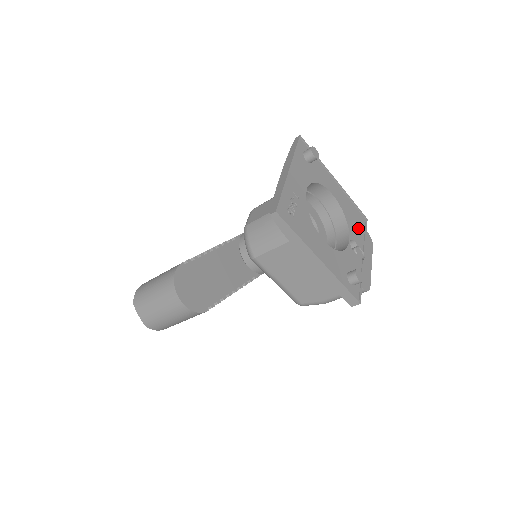
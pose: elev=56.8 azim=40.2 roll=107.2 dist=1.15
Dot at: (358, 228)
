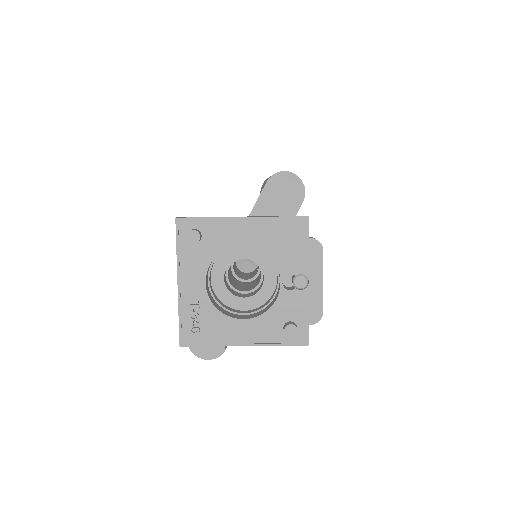
Dot at: (293, 248)
